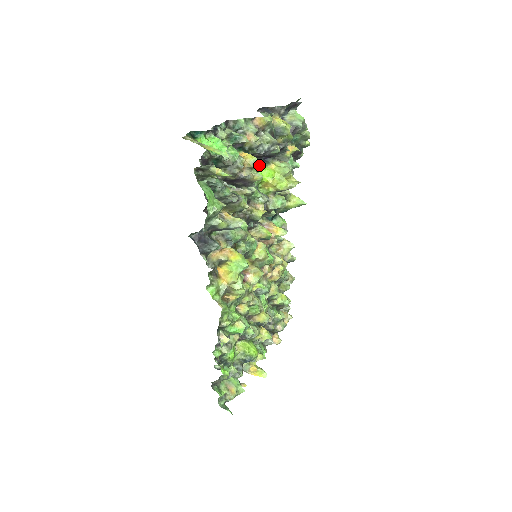
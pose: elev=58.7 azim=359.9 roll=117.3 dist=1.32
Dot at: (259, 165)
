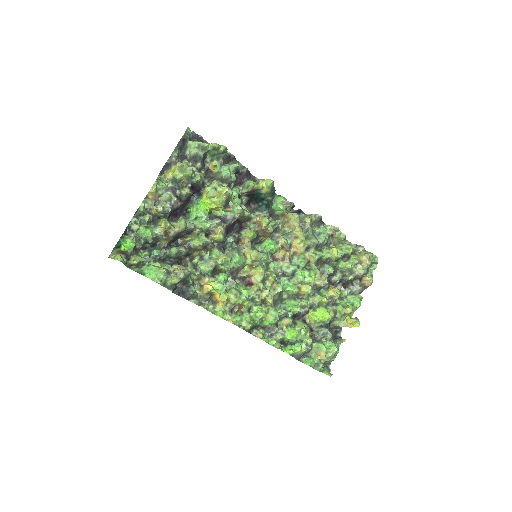
Dot at: (196, 203)
